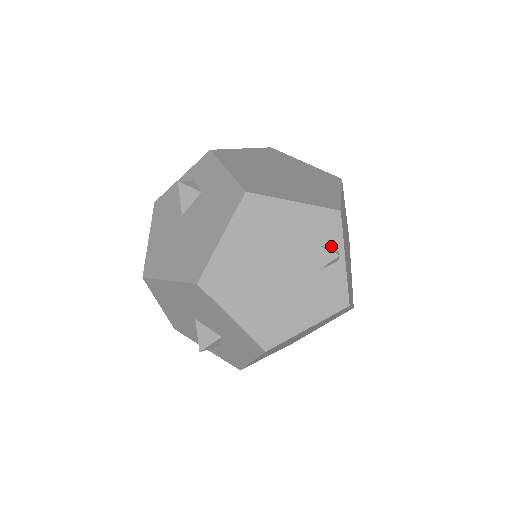
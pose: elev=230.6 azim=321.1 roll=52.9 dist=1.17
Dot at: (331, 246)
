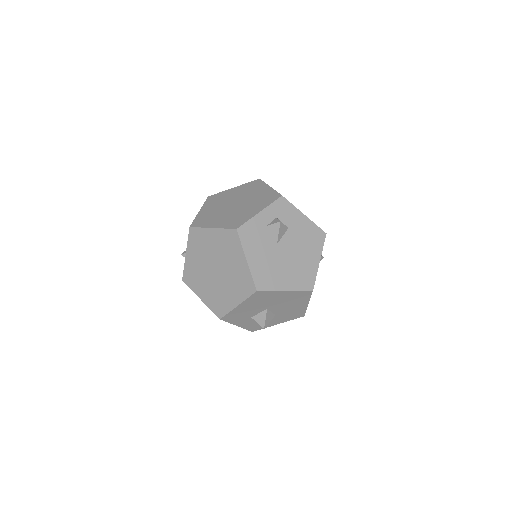
Dot at: occluded
